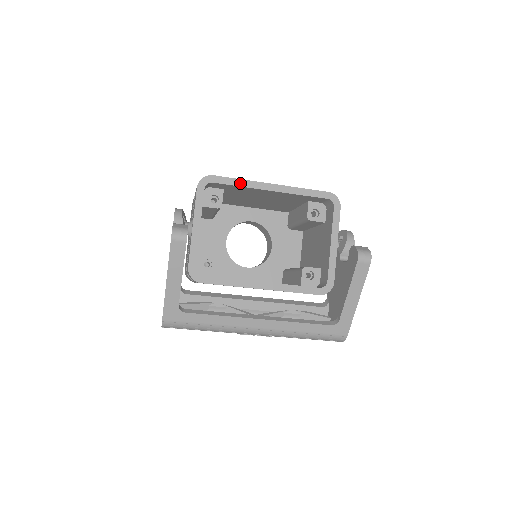
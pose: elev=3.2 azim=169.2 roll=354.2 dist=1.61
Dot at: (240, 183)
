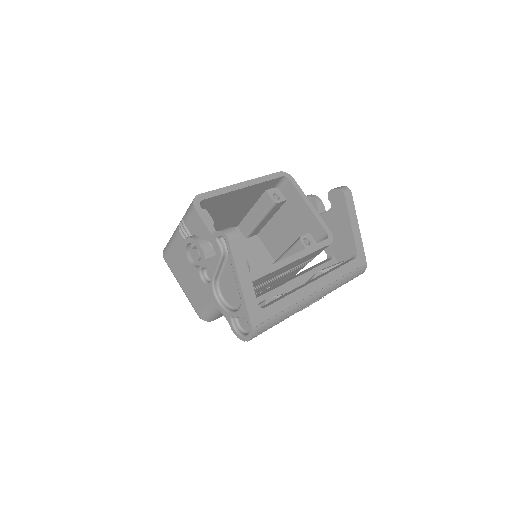
Dot at: (222, 191)
